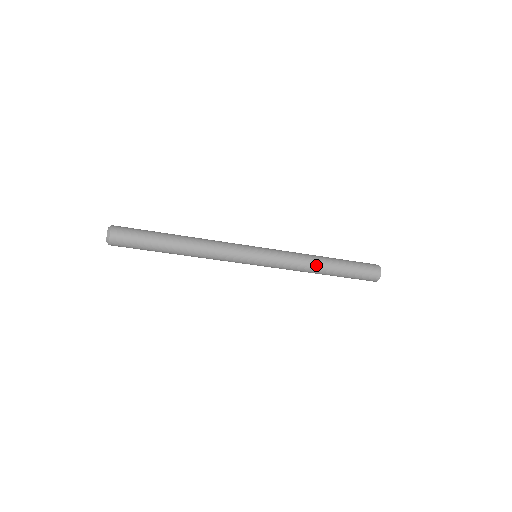
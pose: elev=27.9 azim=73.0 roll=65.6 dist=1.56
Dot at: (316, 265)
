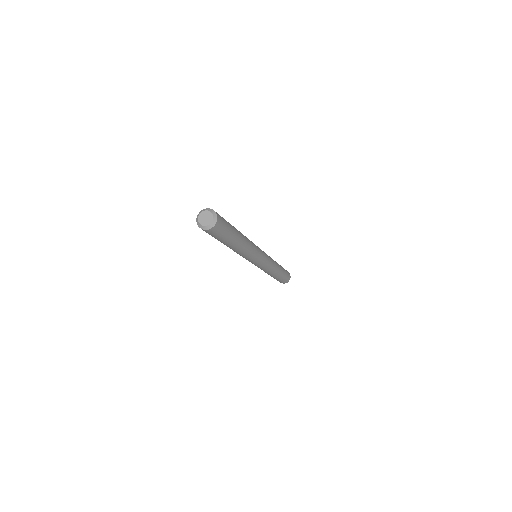
Dot at: (277, 267)
